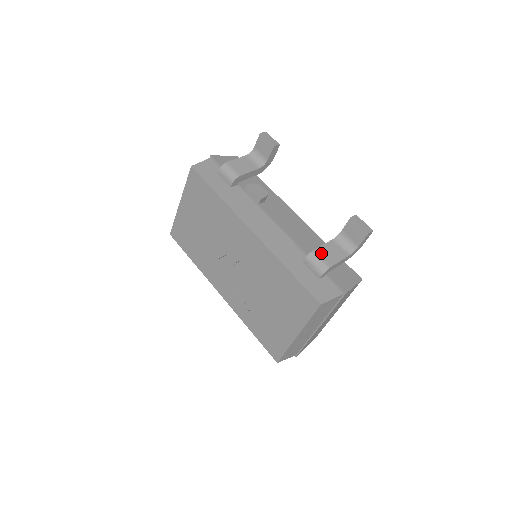
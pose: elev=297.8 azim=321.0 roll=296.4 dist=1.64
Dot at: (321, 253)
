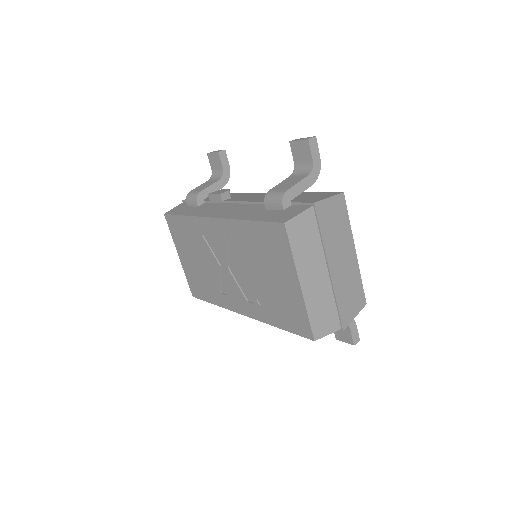
Dot at: (276, 188)
